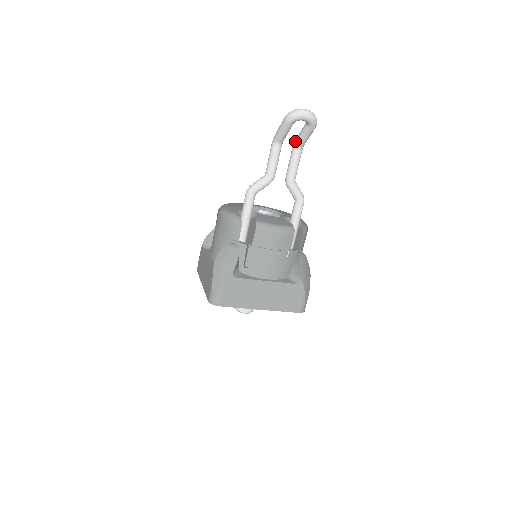
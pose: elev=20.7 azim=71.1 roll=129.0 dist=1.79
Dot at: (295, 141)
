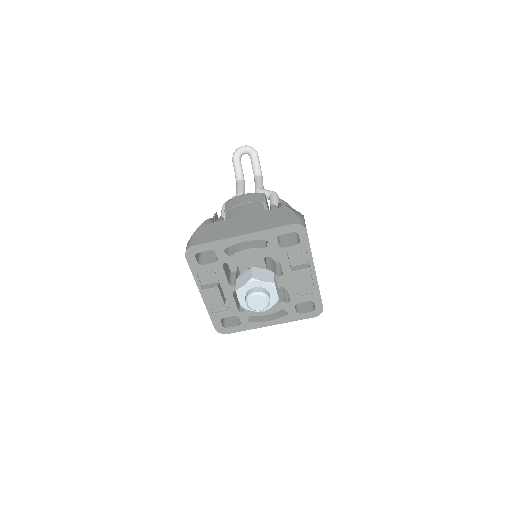
Dot at: occluded
